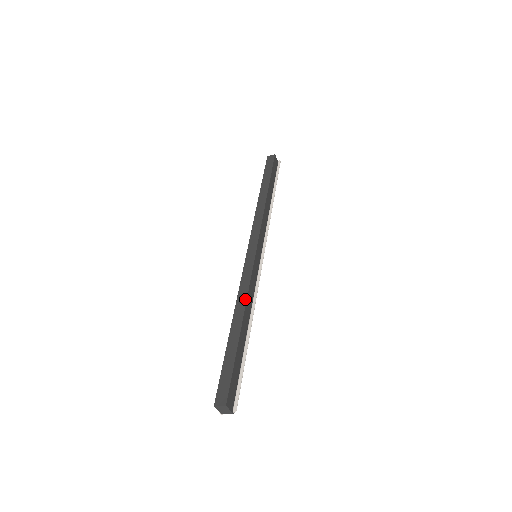
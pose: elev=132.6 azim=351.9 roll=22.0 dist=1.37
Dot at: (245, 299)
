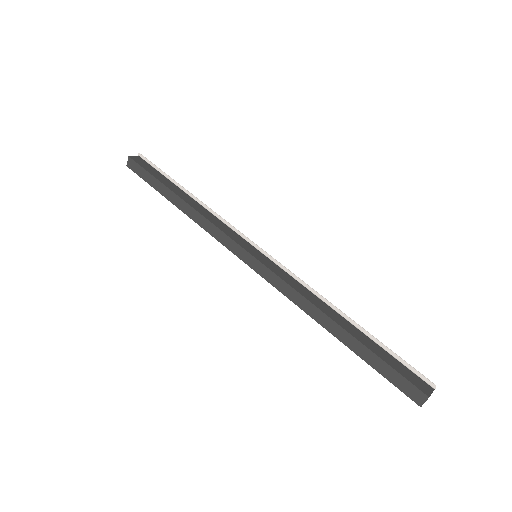
Dot at: (310, 304)
